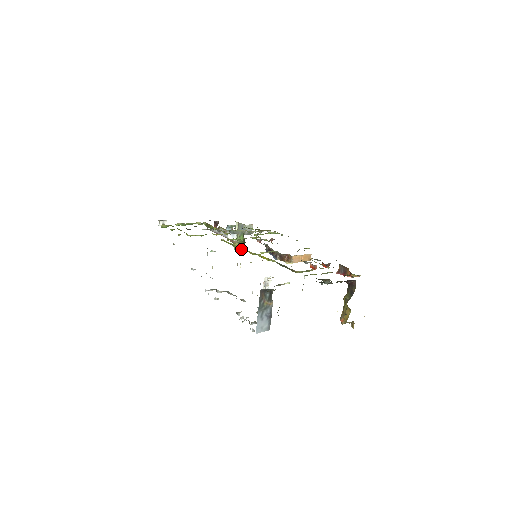
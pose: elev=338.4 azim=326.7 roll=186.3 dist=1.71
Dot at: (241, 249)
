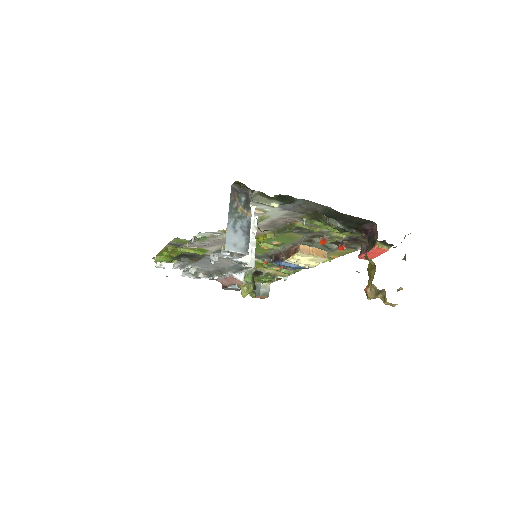
Dot at: occluded
